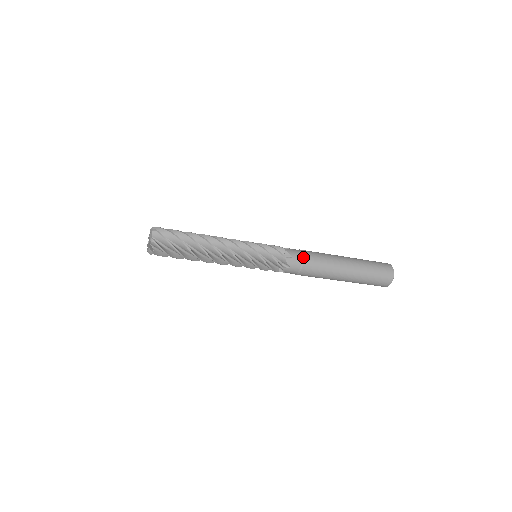
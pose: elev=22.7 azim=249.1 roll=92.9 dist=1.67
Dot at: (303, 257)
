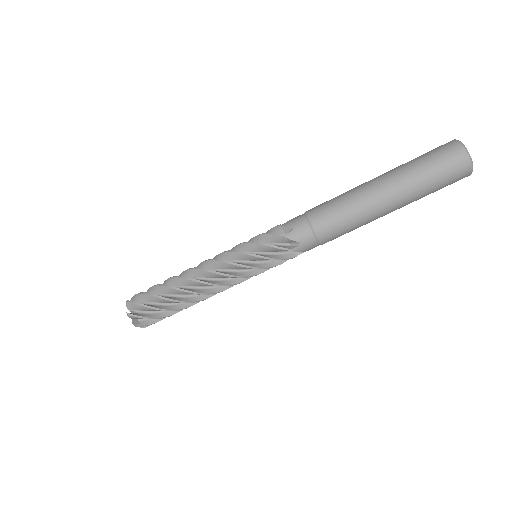
Dot at: (308, 219)
